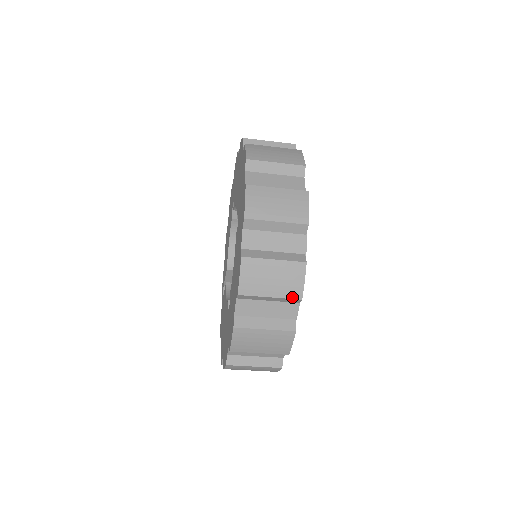
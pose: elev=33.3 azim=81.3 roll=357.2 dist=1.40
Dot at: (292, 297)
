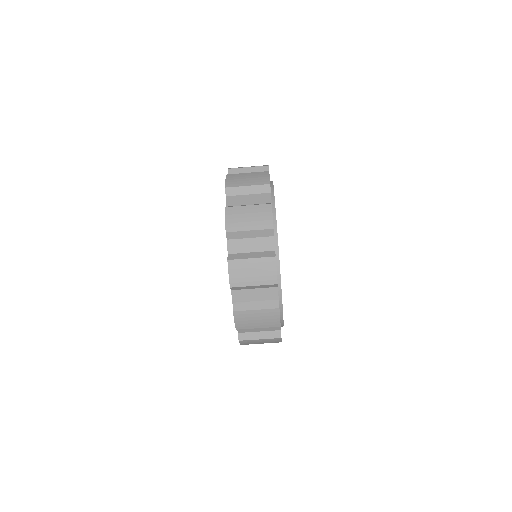
Dot at: (263, 184)
